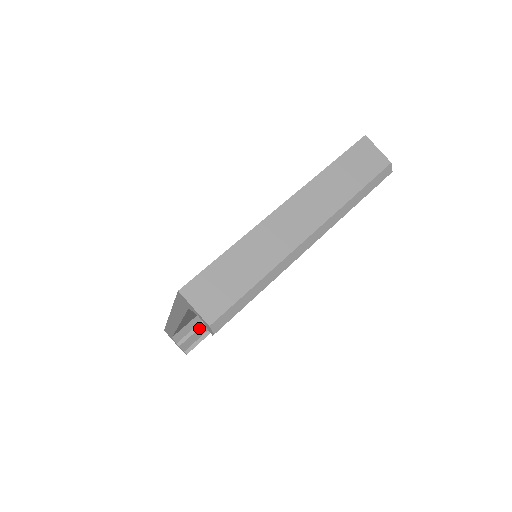
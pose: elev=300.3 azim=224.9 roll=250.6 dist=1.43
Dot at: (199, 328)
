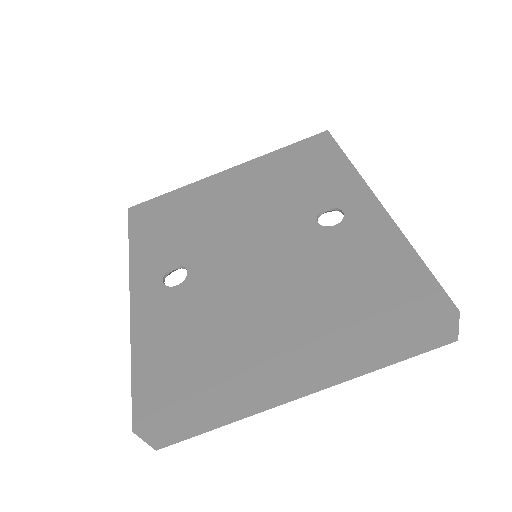
Dot at: occluded
